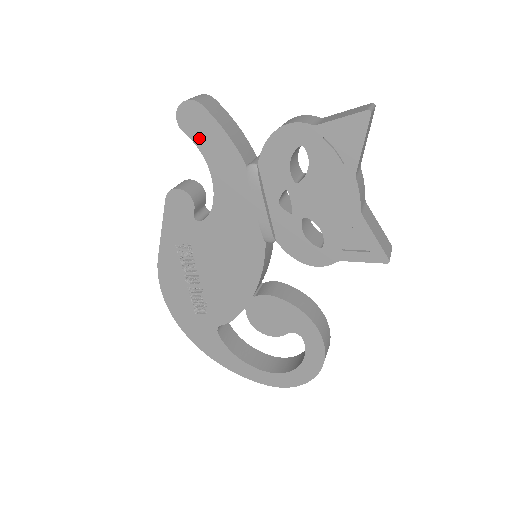
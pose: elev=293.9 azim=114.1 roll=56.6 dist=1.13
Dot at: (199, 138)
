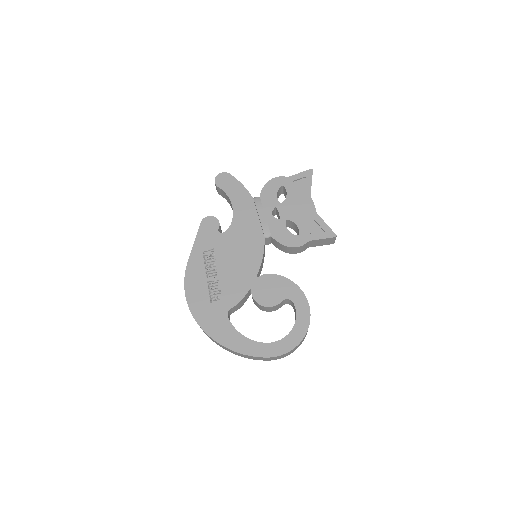
Dot at: (227, 188)
